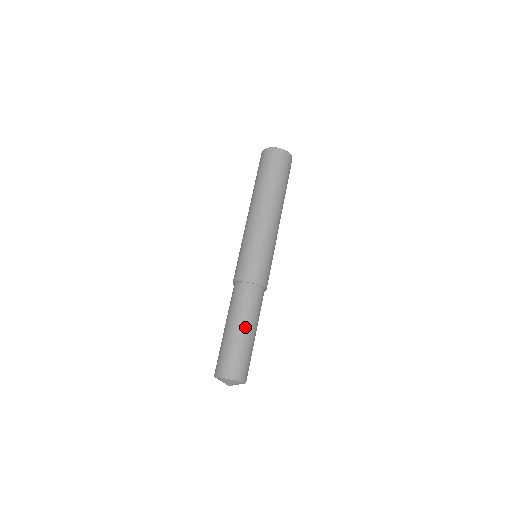
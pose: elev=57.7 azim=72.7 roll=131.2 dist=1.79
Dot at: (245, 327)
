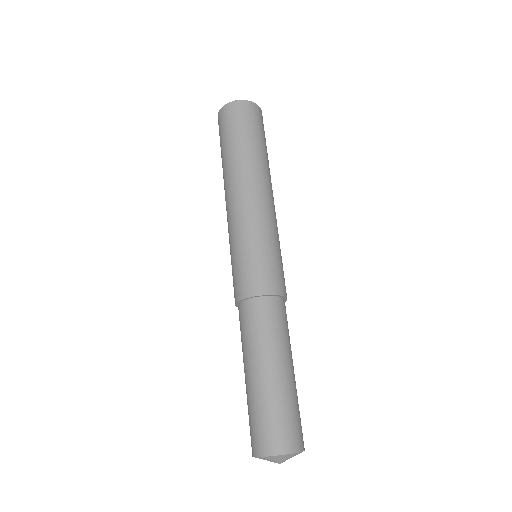
Dot at: (279, 364)
